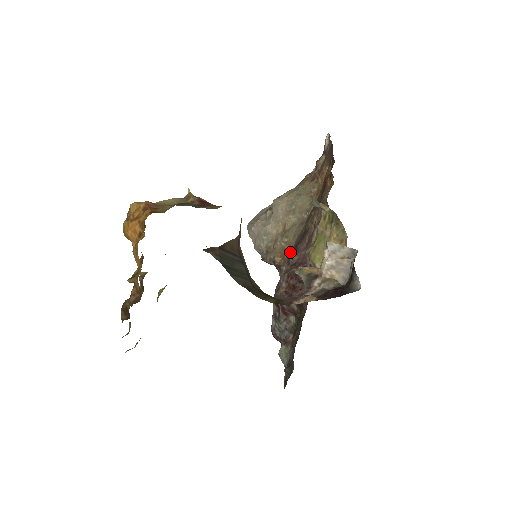
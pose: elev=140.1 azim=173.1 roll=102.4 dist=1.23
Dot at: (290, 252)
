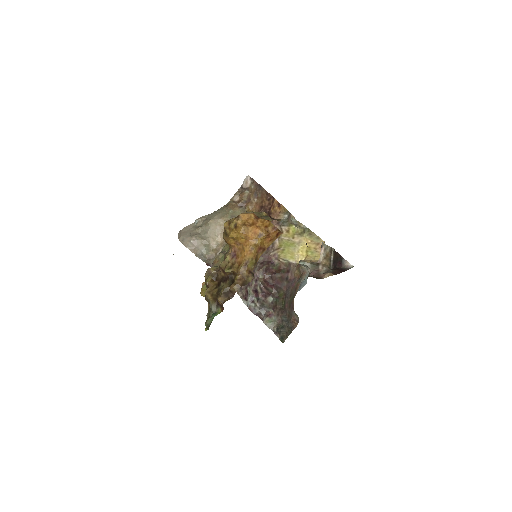
Dot at: occluded
